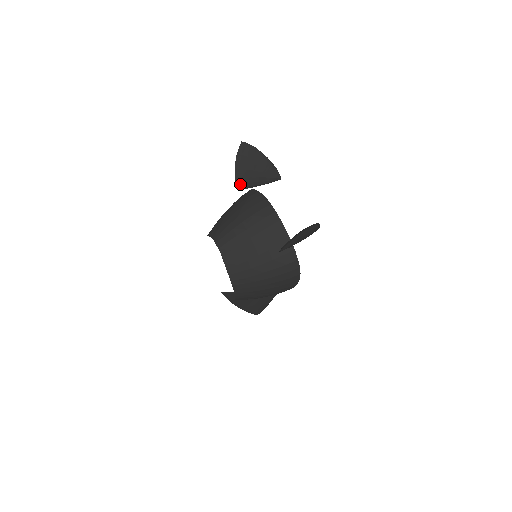
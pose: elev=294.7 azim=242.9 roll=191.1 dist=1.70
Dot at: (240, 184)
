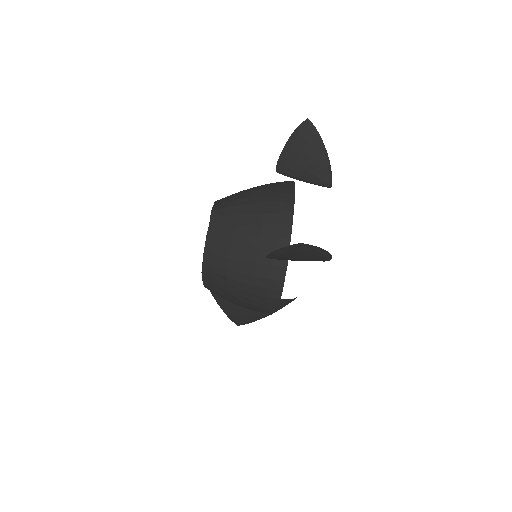
Dot at: (281, 166)
